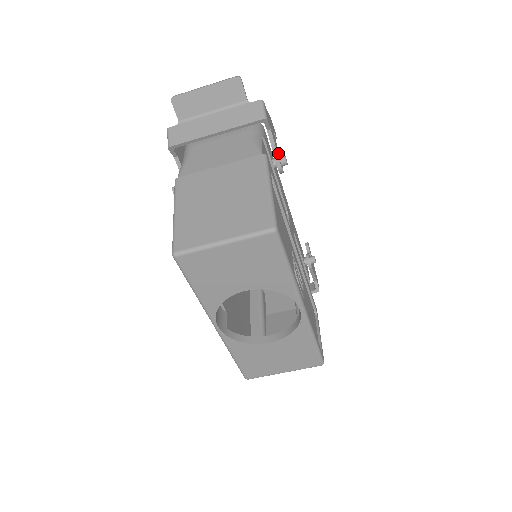
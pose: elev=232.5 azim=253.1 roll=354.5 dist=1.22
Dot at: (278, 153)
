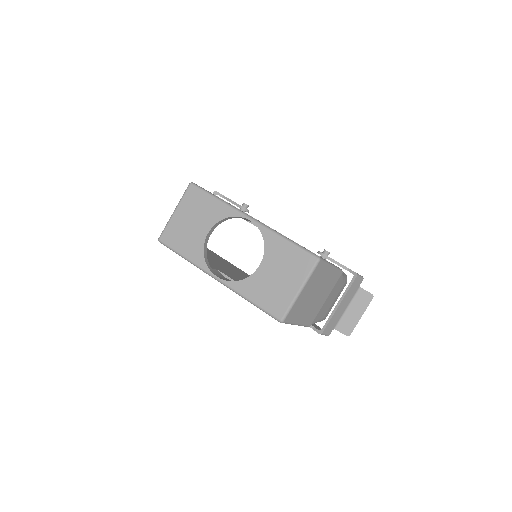
Dot at: occluded
